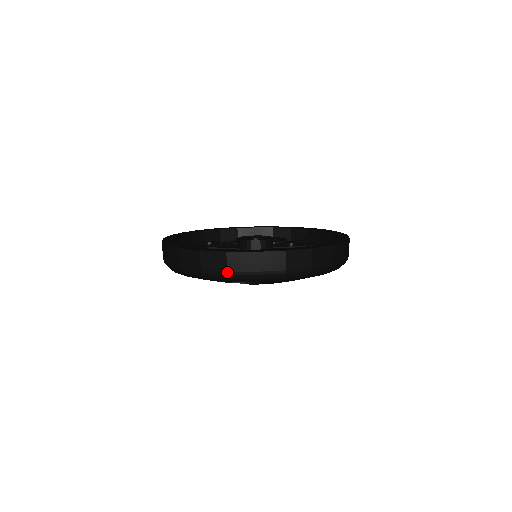
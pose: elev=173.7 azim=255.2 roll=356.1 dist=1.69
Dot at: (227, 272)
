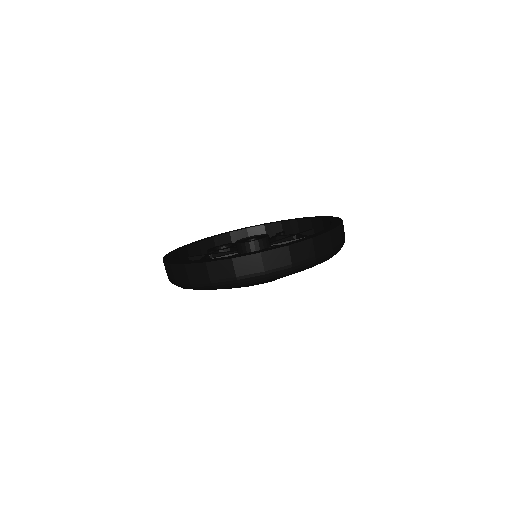
Dot at: (315, 257)
